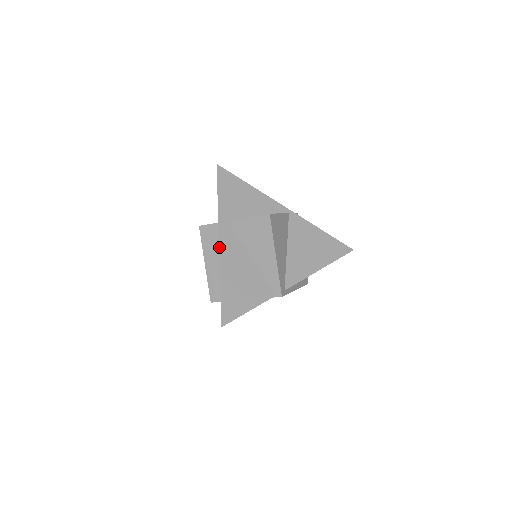
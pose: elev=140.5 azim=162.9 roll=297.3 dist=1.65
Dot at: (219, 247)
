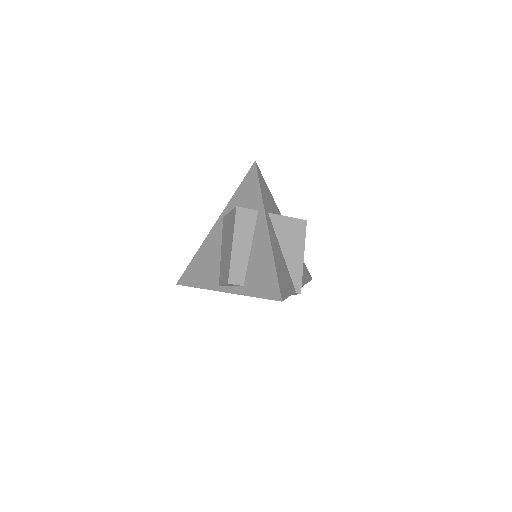
Dot at: (269, 231)
